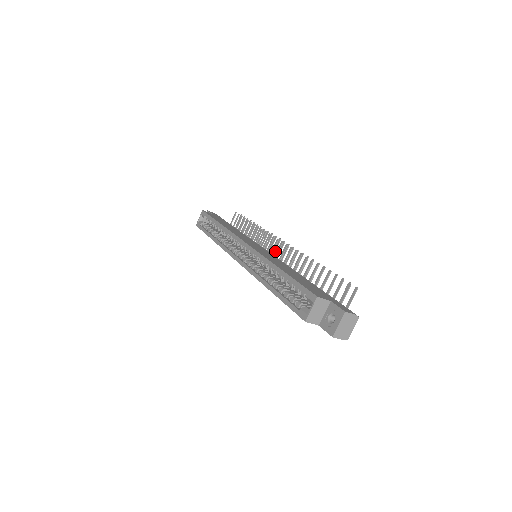
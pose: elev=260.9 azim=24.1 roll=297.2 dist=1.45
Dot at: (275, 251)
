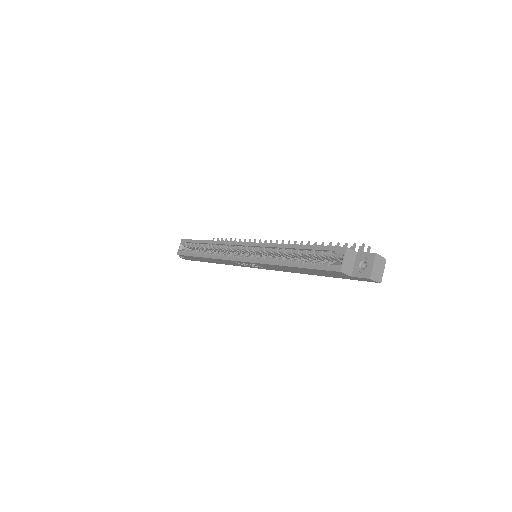
Dot at: occluded
